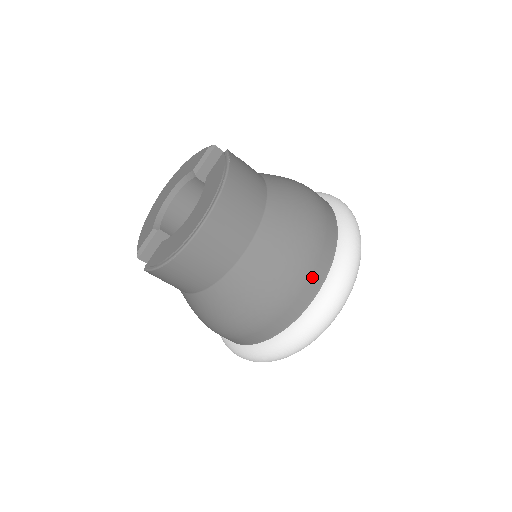
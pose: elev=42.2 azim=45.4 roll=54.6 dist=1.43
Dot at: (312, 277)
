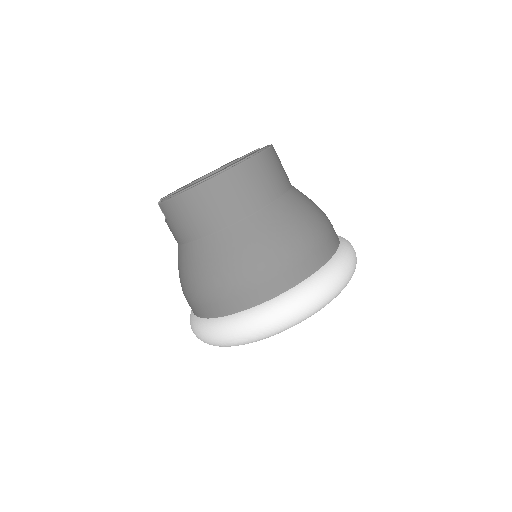
Dot at: (297, 267)
